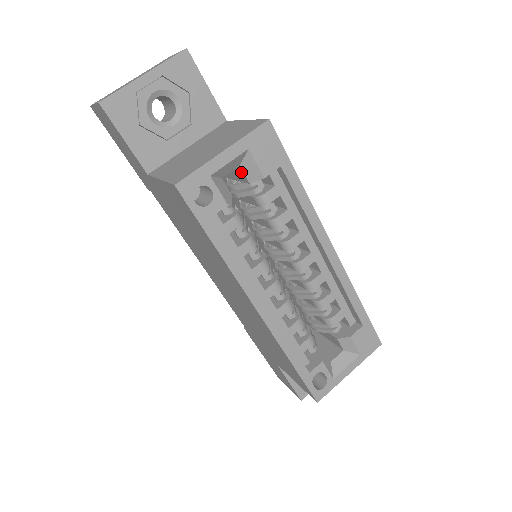
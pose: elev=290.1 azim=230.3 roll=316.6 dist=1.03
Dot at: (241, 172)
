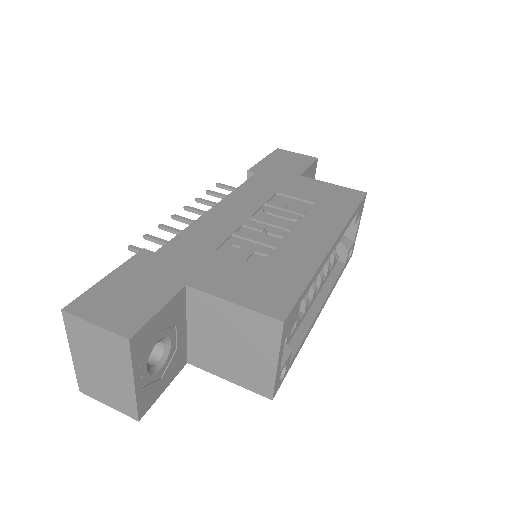
Dot at: occluded
